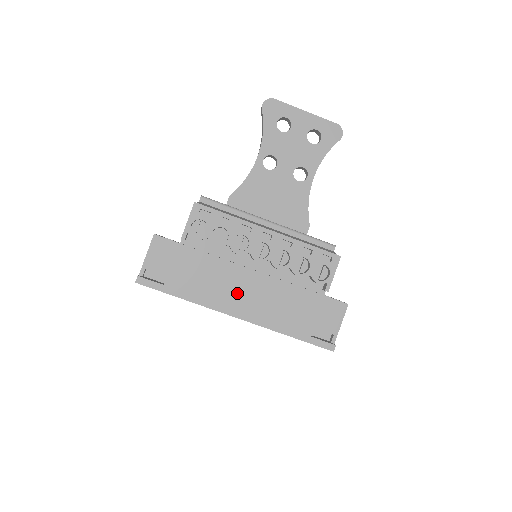
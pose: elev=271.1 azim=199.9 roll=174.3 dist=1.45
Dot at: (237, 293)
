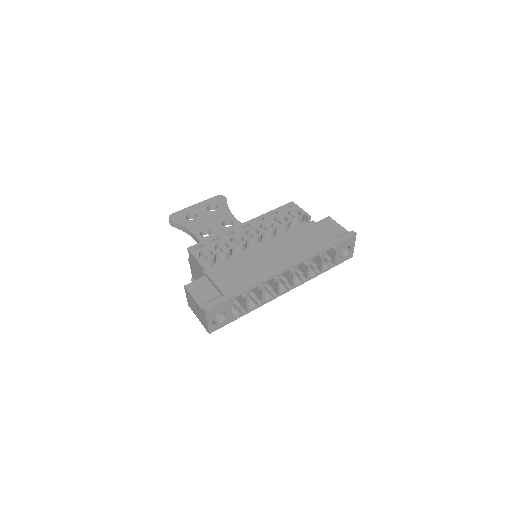
Dot at: (269, 260)
